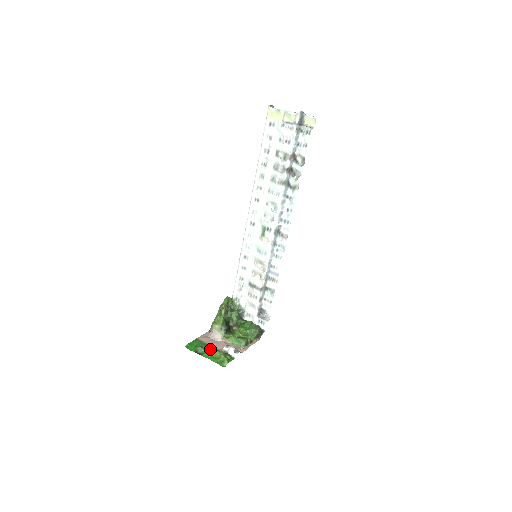
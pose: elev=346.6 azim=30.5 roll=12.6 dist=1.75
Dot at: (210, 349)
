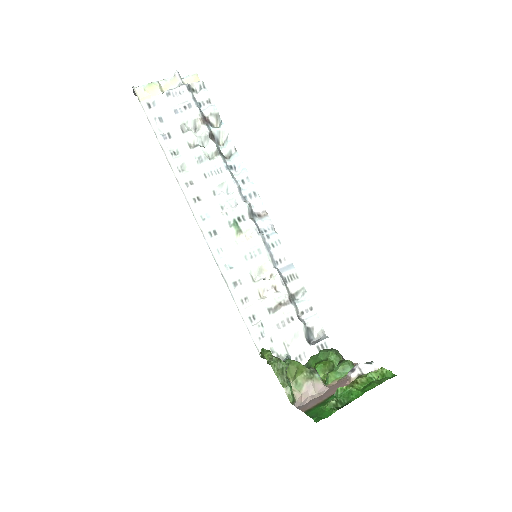
Dot at: (347, 386)
